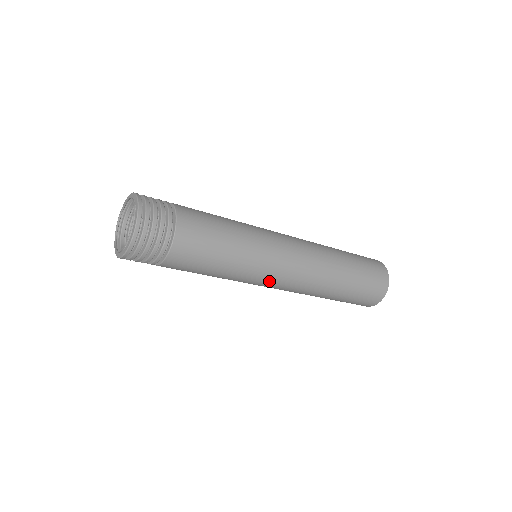
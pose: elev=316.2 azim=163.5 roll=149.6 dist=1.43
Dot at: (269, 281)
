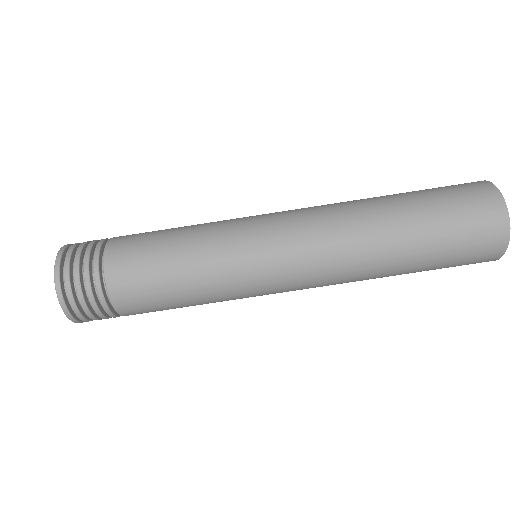
Dot at: (275, 288)
